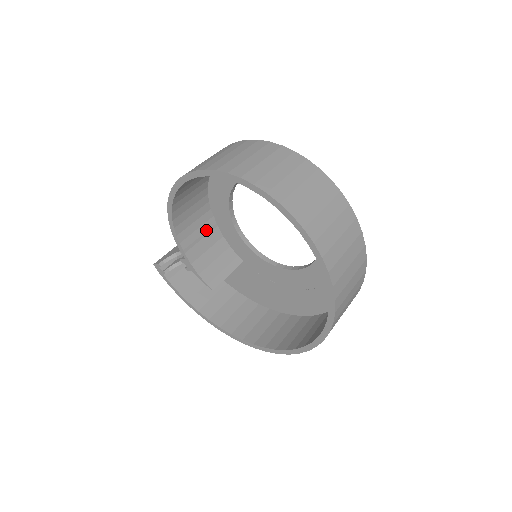
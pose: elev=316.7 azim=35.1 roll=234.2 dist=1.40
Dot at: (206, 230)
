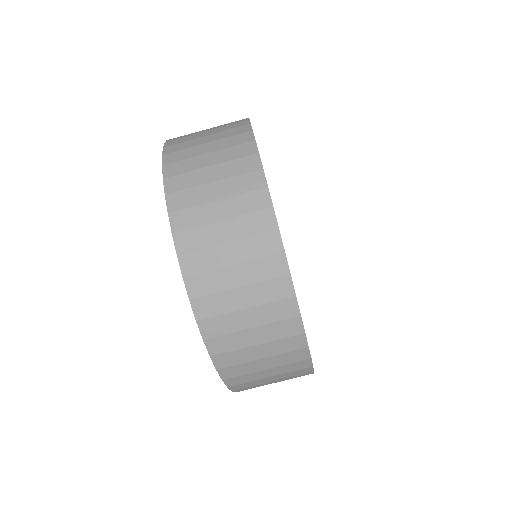
Dot at: occluded
